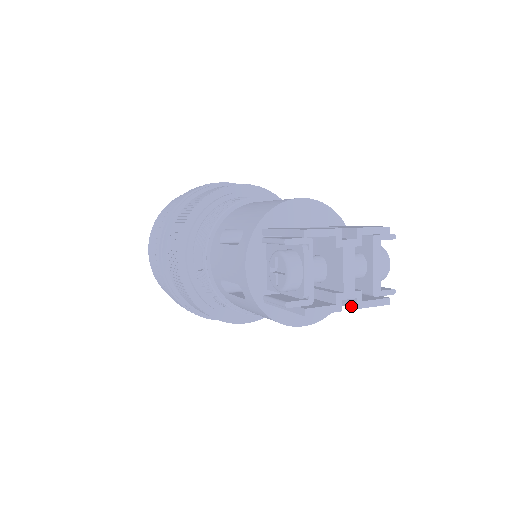
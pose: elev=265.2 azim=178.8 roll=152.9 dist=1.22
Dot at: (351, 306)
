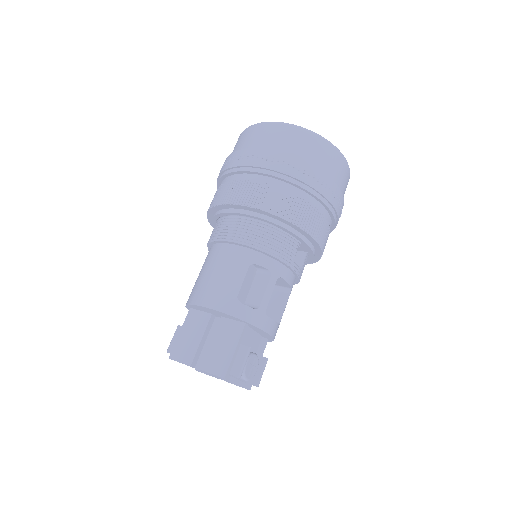
Dot at: occluded
